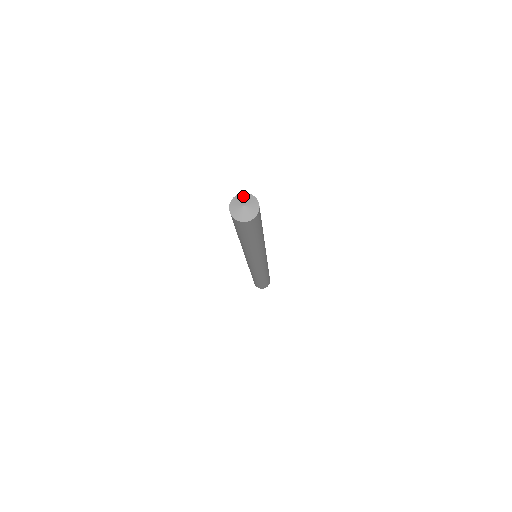
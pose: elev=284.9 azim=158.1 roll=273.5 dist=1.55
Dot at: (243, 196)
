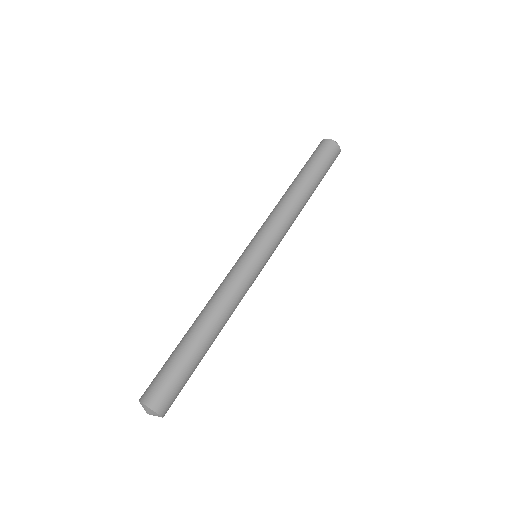
Dot at: (143, 406)
